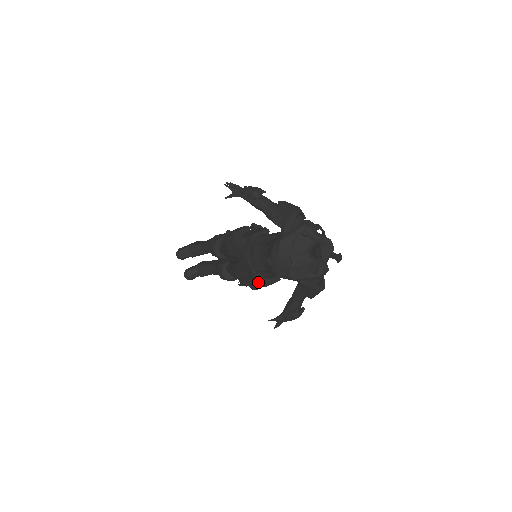
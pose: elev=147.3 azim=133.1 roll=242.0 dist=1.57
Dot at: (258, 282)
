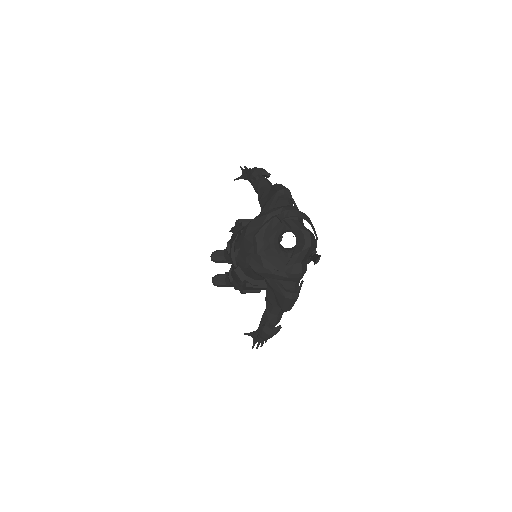
Dot at: (238, 279)
